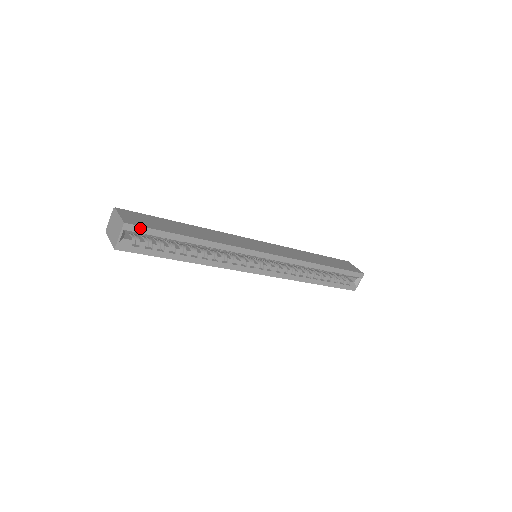
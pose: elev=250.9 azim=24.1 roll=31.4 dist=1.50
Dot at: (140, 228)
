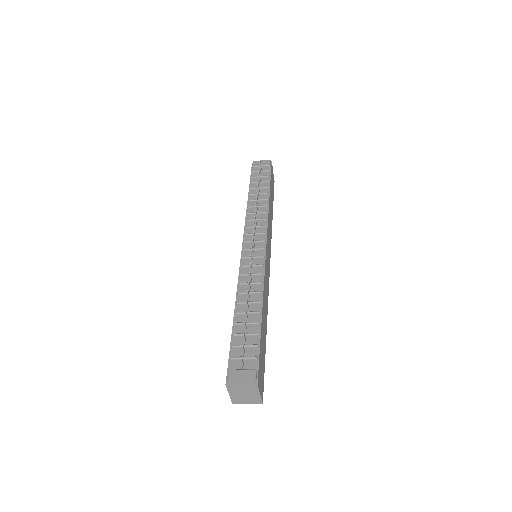
Dot at: occluded
